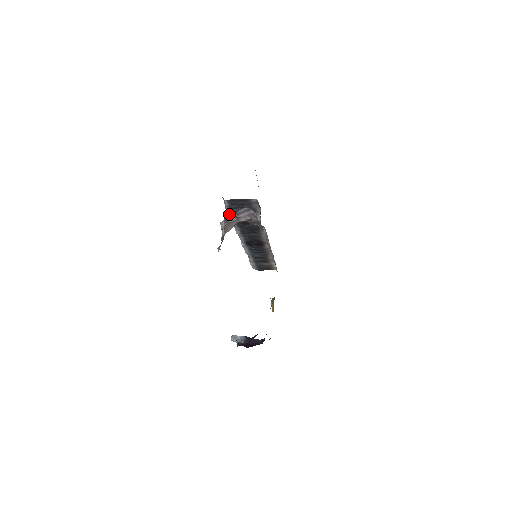
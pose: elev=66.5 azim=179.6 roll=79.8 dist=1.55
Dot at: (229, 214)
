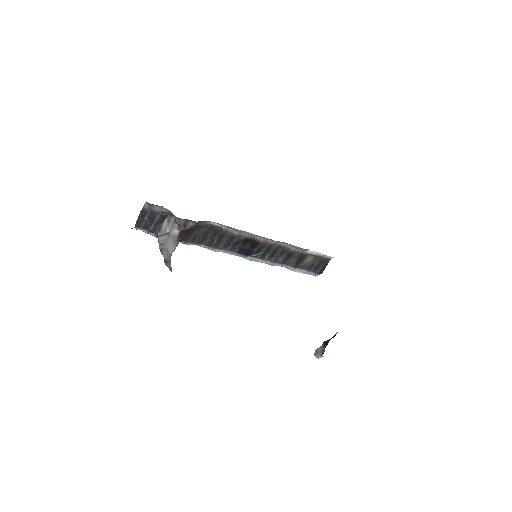
Dot at: (158, 237)
